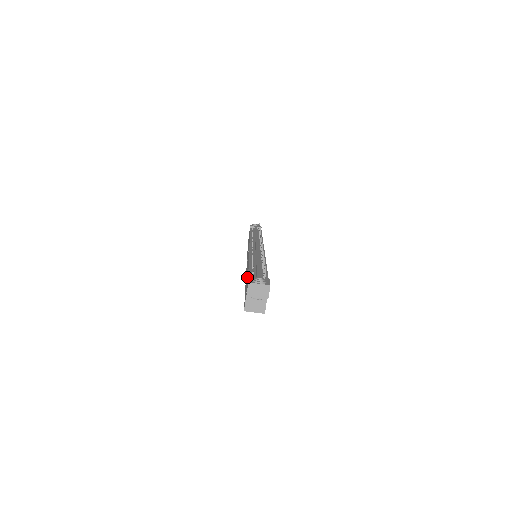
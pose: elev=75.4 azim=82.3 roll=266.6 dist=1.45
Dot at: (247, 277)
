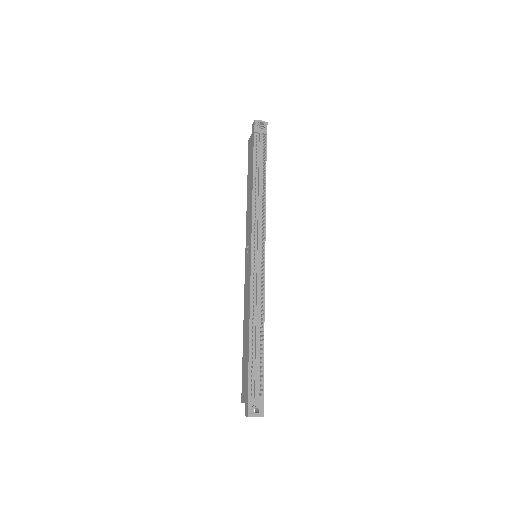
Dot at: (246, 367)
